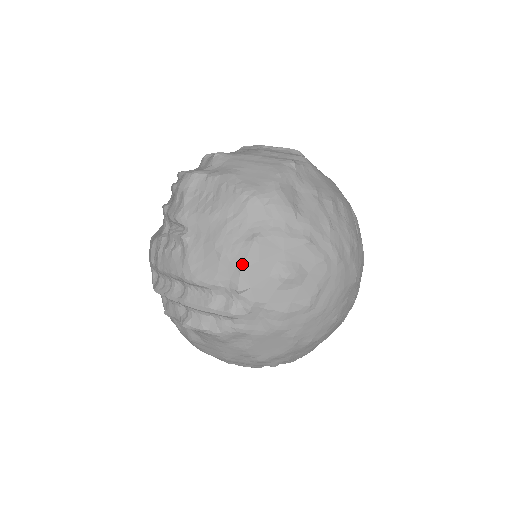
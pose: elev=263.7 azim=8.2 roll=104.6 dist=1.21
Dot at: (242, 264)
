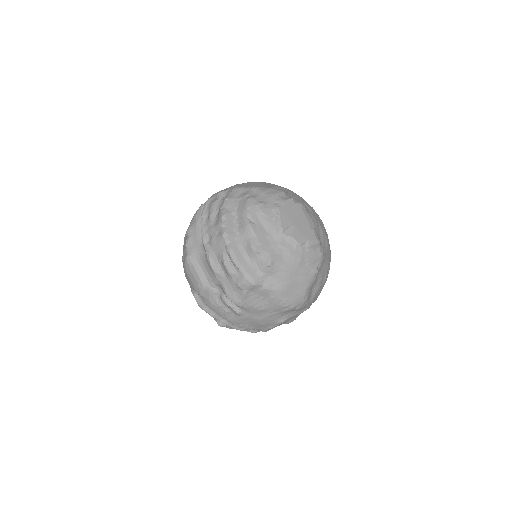
Dot at: (271, 328)
